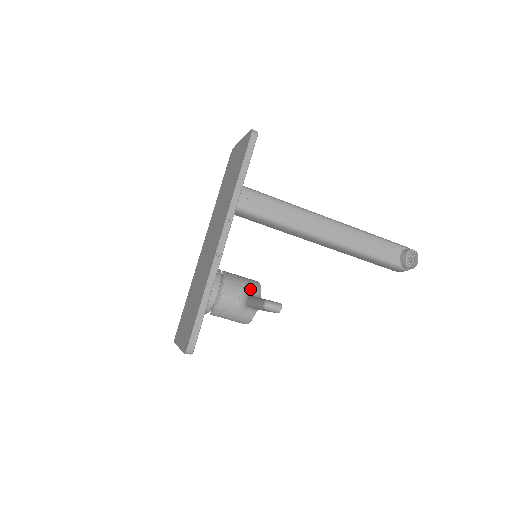
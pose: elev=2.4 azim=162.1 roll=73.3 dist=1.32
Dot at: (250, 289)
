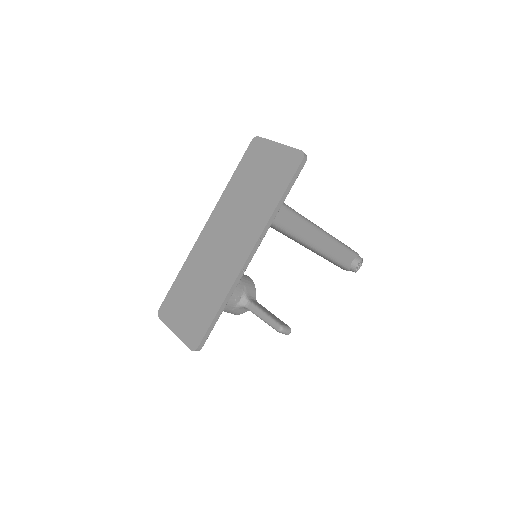
Dot at: (249, 291)
